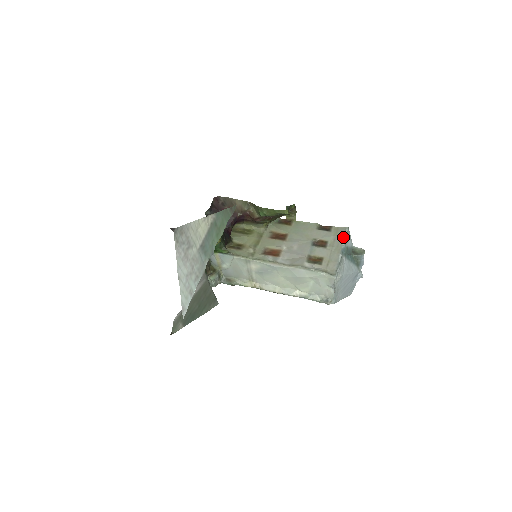
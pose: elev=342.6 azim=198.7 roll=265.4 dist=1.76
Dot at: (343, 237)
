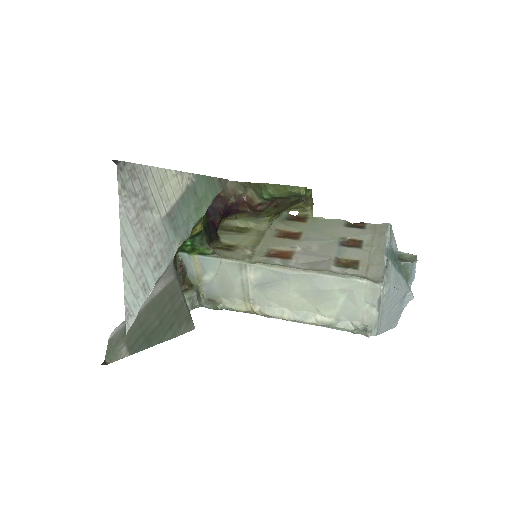
Dot at: (385, 235)
